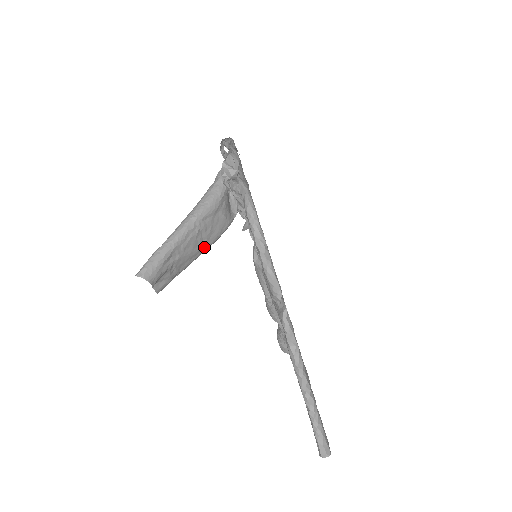
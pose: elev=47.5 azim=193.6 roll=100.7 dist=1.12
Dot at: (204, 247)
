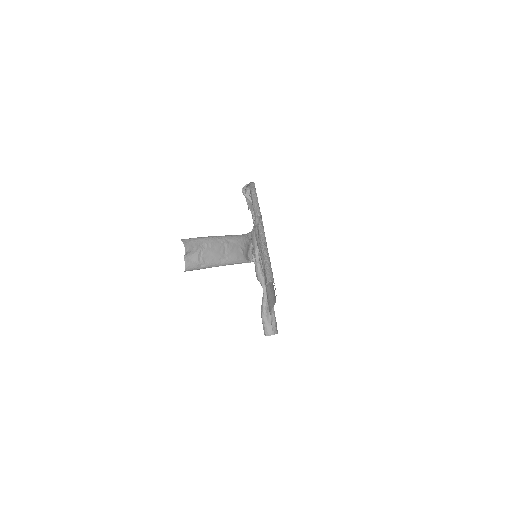
Dot at: (224, 259)
